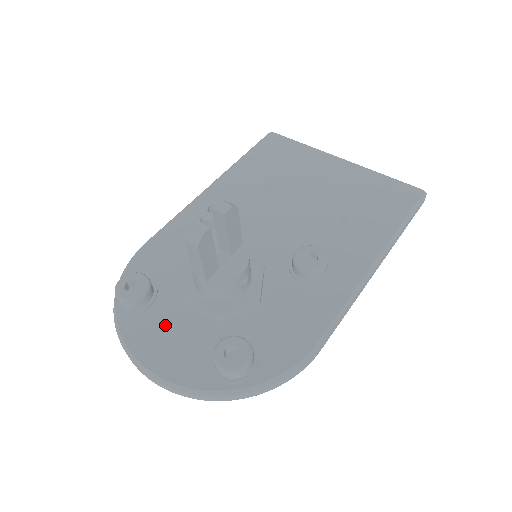
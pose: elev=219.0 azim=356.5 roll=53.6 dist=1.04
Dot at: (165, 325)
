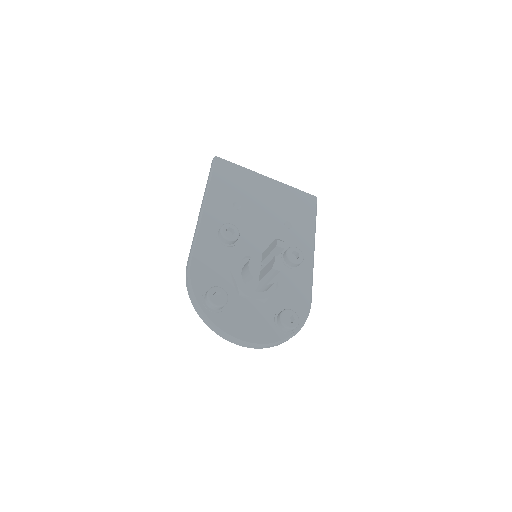
Dot at: (238, 313)
